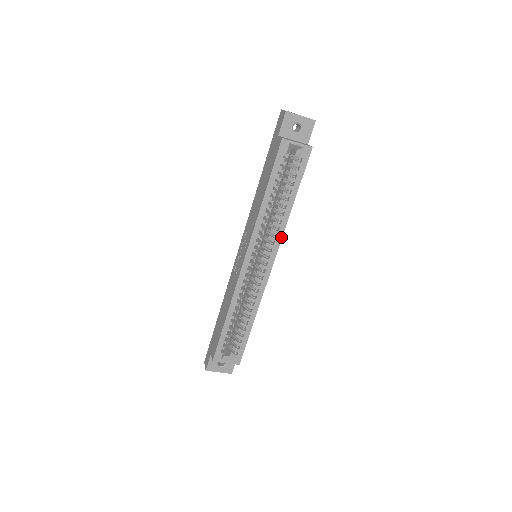
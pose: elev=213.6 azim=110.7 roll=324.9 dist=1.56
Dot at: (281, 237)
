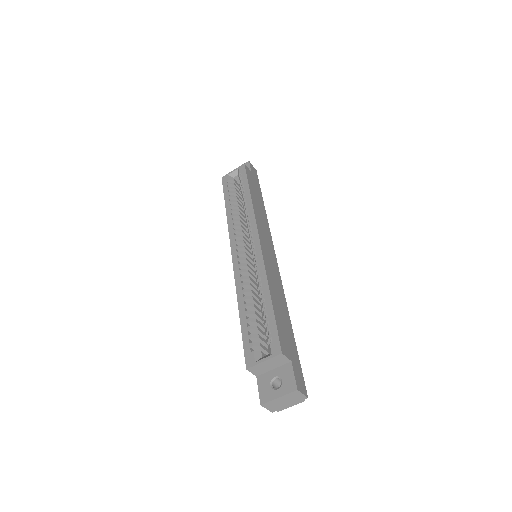
Dot at: (254, 217)
